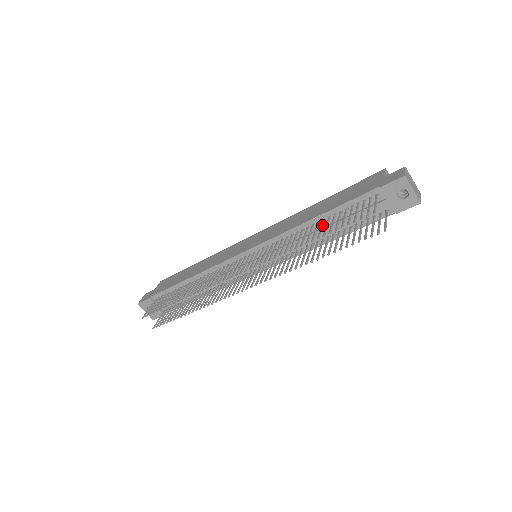
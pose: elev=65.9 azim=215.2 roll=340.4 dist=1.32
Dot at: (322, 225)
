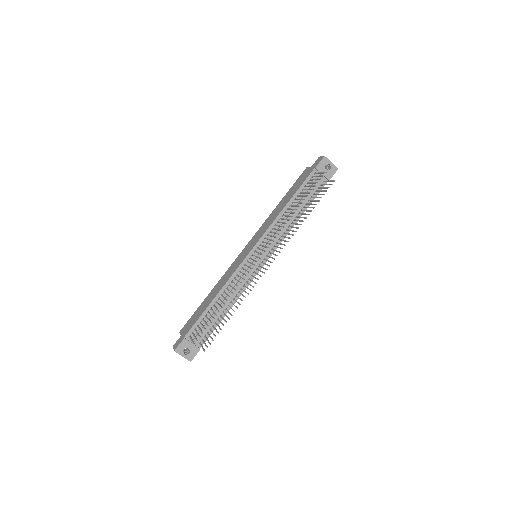
Dot at: (296, 202)
